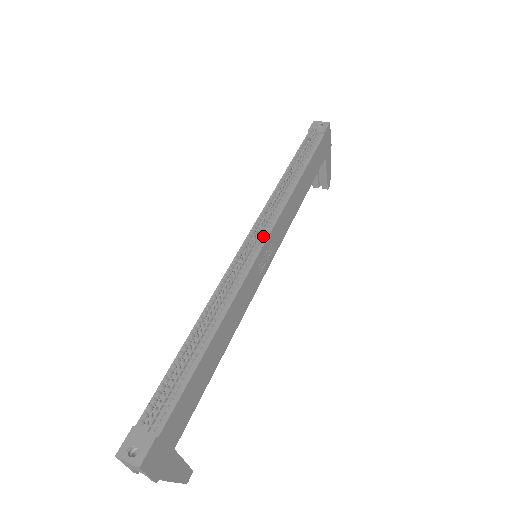
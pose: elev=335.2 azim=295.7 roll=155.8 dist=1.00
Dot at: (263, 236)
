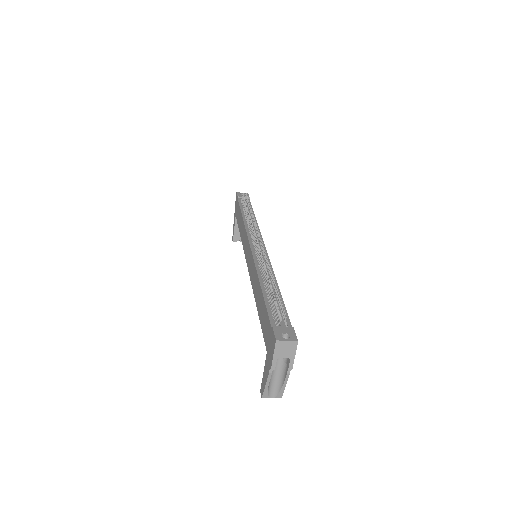
Dot at: occluded
